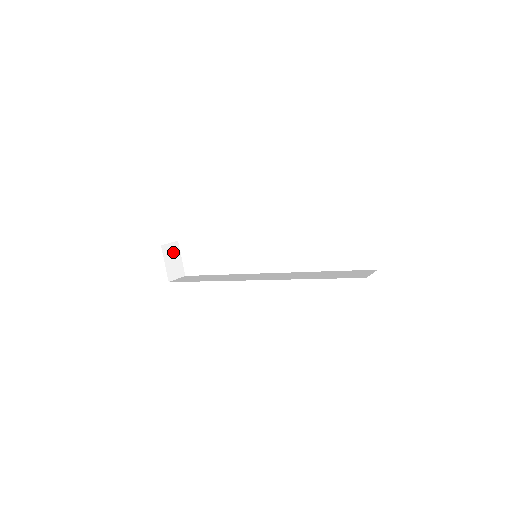
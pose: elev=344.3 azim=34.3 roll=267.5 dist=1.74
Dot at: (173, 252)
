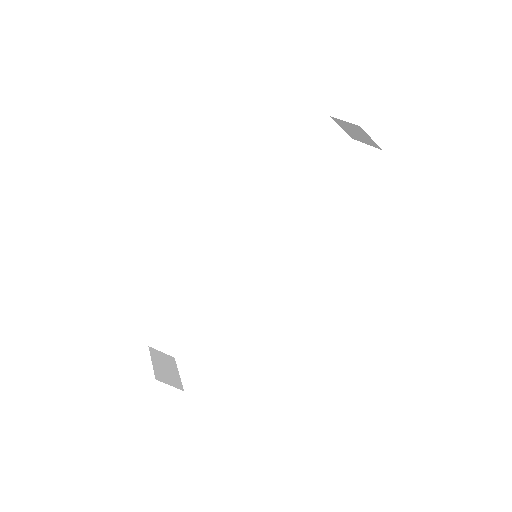
Dot at: (166, 362)
